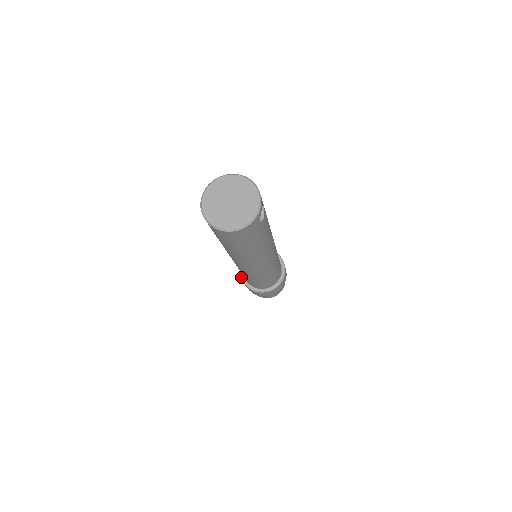
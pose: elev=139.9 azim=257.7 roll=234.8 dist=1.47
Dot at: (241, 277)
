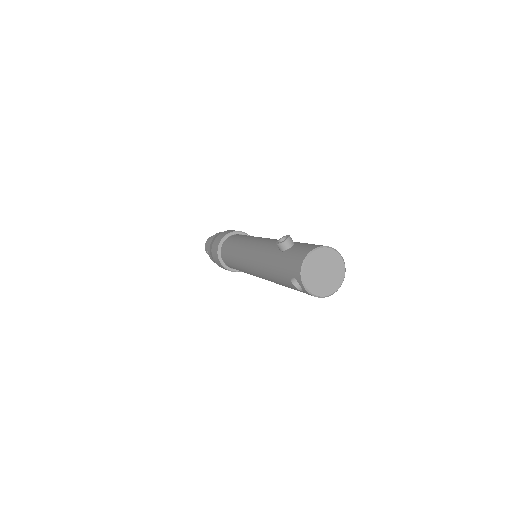
Dot at: (228, 270)
